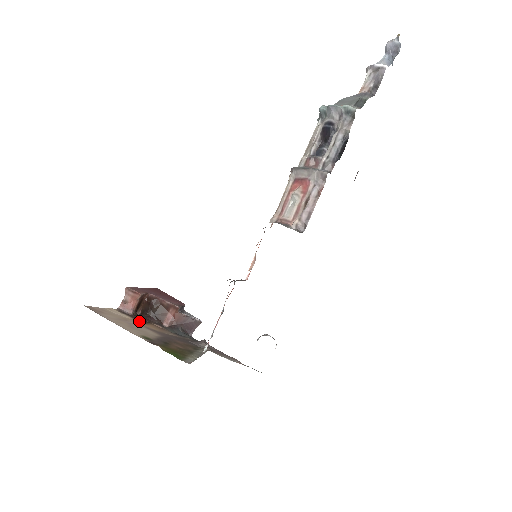
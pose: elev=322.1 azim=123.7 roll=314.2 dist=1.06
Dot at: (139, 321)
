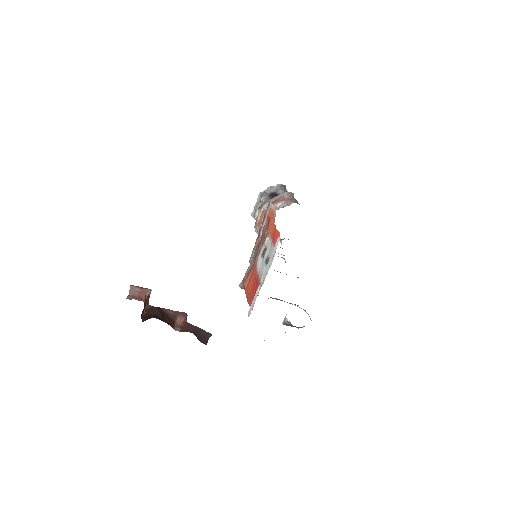
Dot at: occluded
